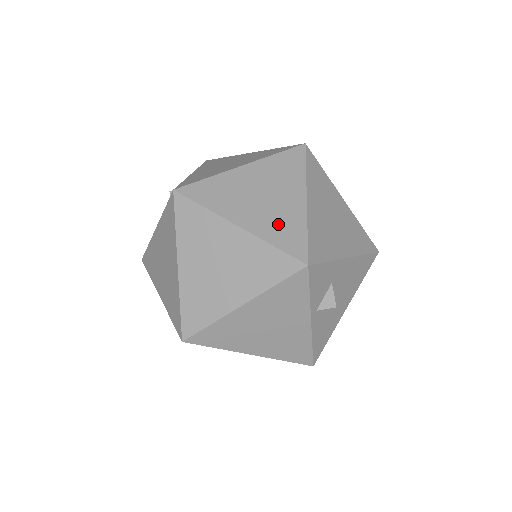
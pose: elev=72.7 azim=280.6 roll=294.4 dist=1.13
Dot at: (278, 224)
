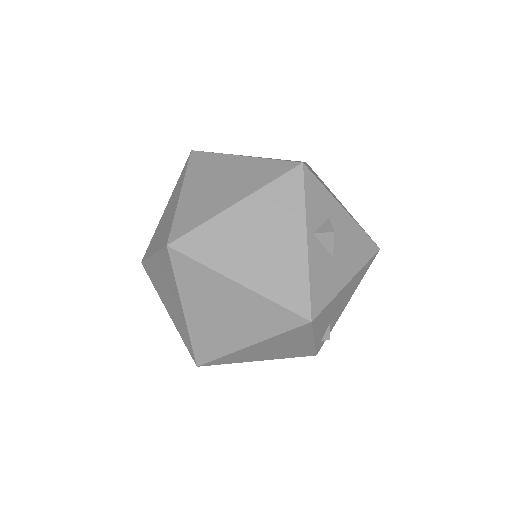
Dot at: occluded
